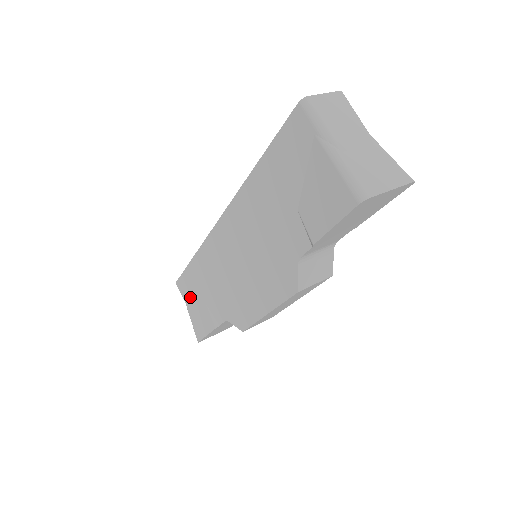
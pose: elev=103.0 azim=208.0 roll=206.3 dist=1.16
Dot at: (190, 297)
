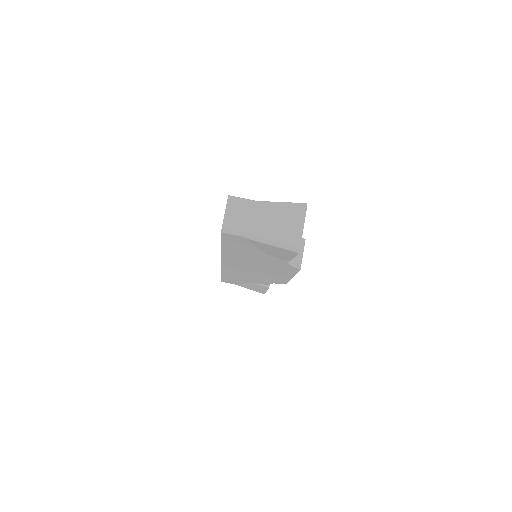
Dot at: (237, 283)
